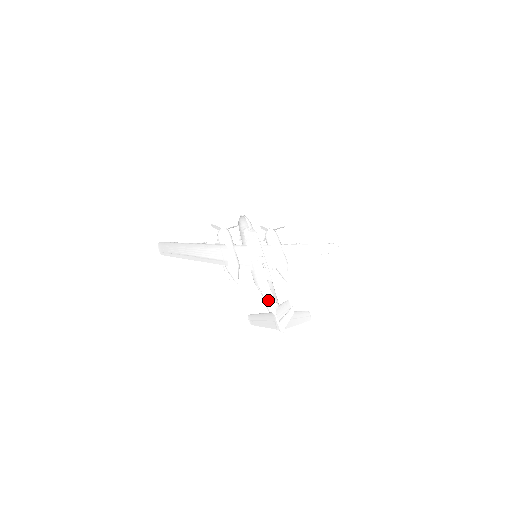
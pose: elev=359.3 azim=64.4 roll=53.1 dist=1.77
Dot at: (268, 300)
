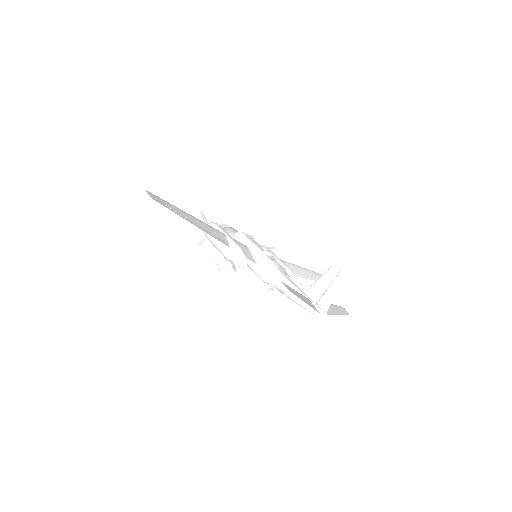
Dot at: (292, 285)
